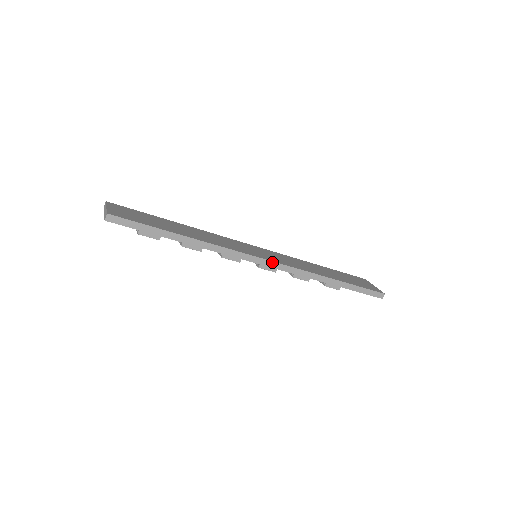
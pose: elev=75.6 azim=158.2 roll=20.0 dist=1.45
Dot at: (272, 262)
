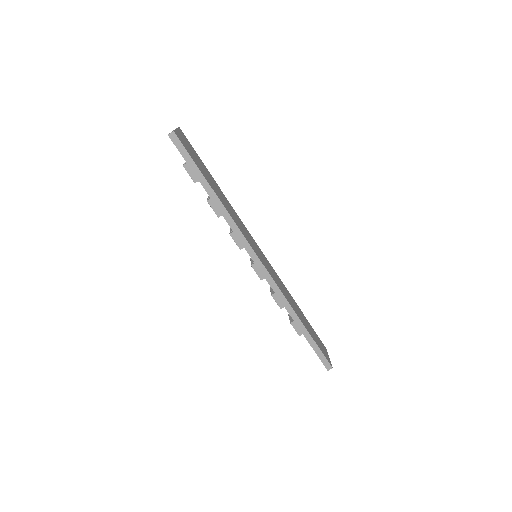
Dot at: (265, 268)
